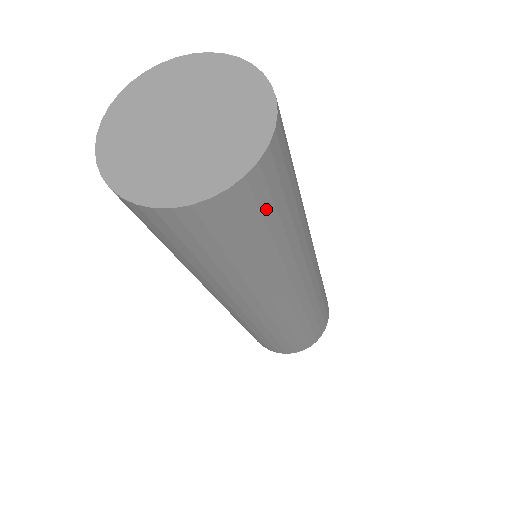
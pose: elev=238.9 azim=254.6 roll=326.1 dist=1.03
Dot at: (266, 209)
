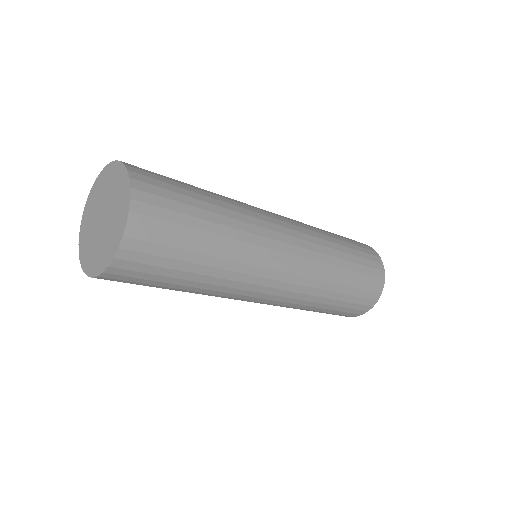
Dot at: (173, 207)
